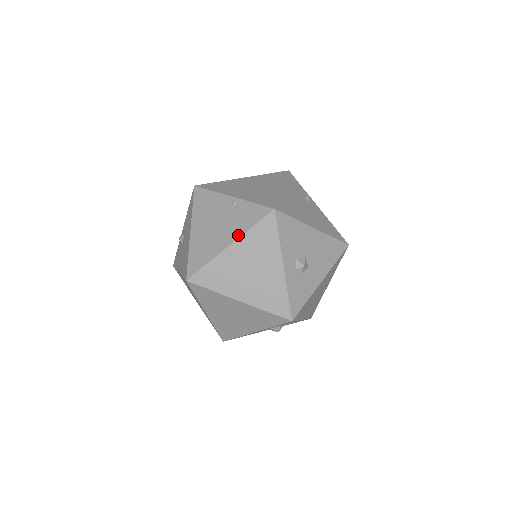
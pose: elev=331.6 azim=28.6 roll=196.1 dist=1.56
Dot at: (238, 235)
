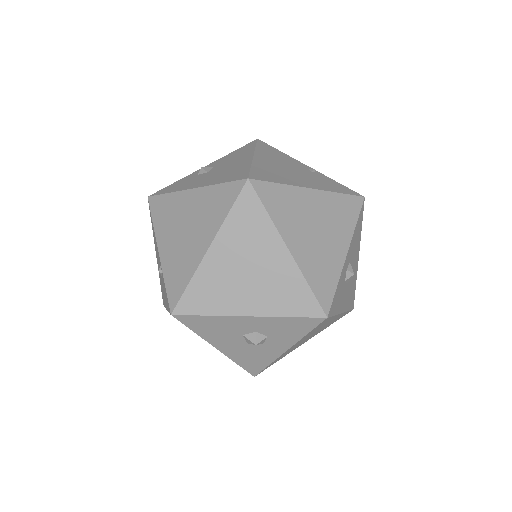
Dot at: (323, 188)
